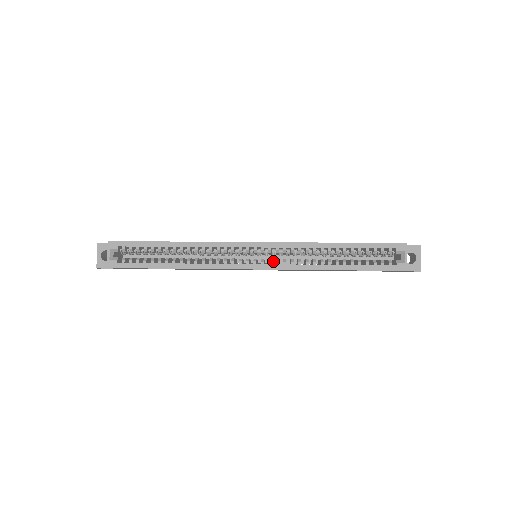
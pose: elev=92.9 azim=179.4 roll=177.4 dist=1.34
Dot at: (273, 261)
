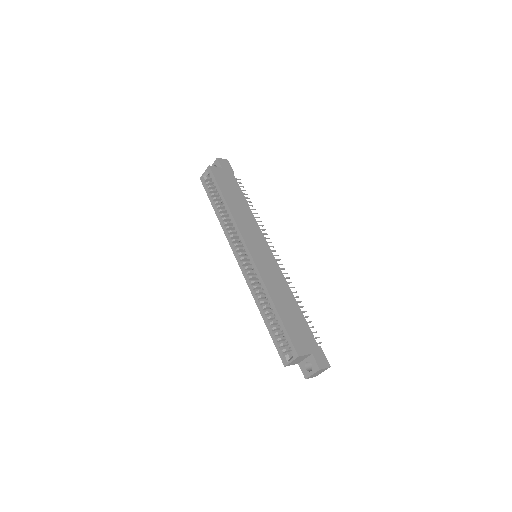
Dot at: occluded
